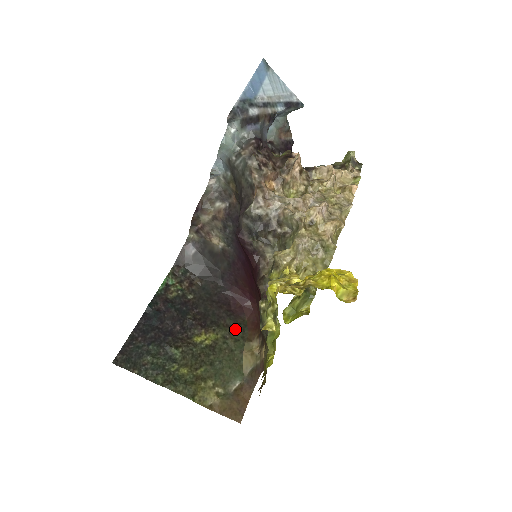
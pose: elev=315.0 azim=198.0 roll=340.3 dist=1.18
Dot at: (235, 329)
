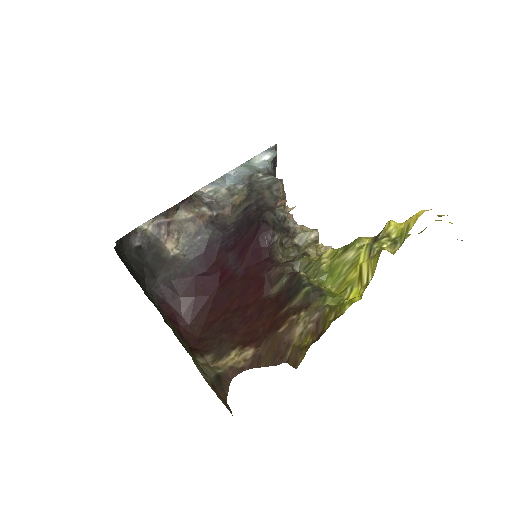
Dot at: occluded
